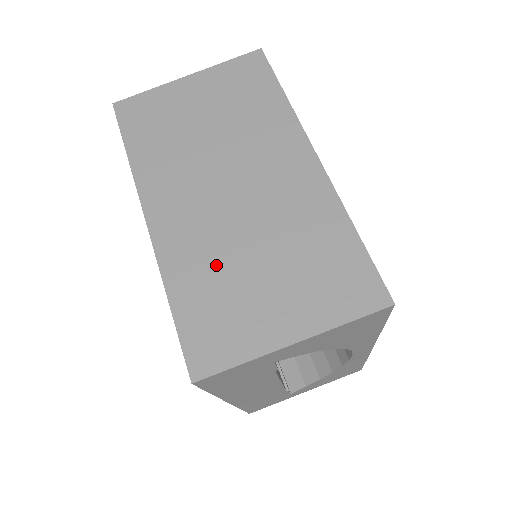
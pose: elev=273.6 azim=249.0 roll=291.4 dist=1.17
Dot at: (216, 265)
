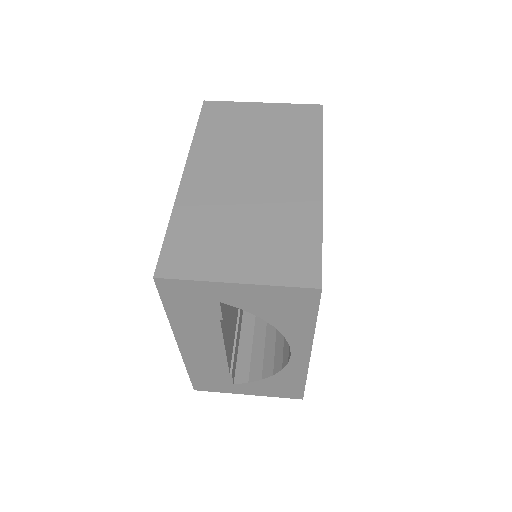
Dot at: (213, 216)
